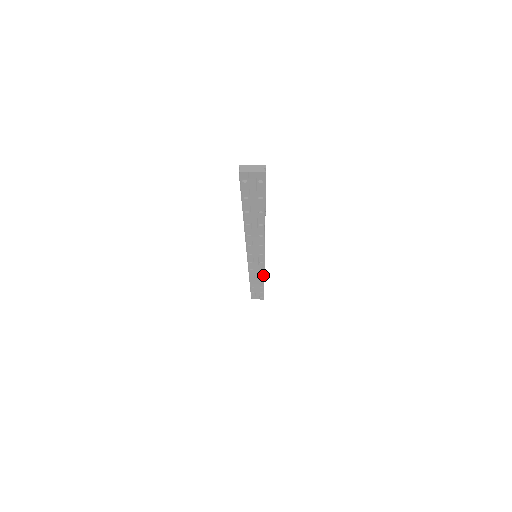
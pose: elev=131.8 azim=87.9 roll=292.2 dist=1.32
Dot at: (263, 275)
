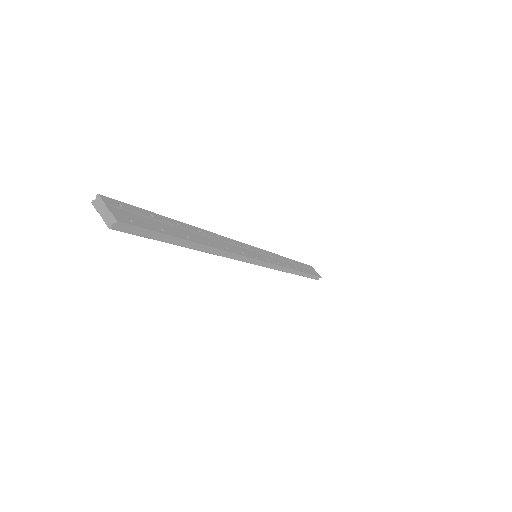
Dot at: (284, 271)
